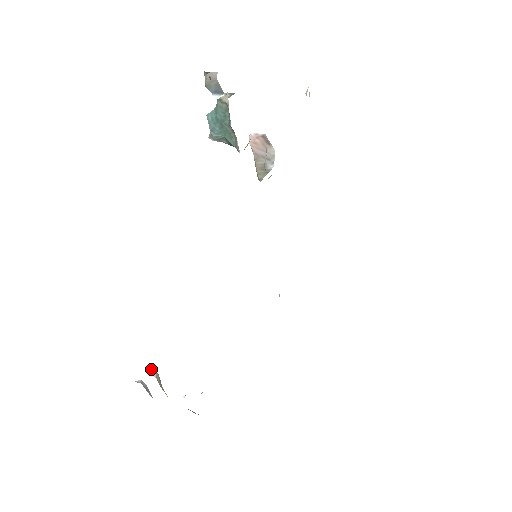
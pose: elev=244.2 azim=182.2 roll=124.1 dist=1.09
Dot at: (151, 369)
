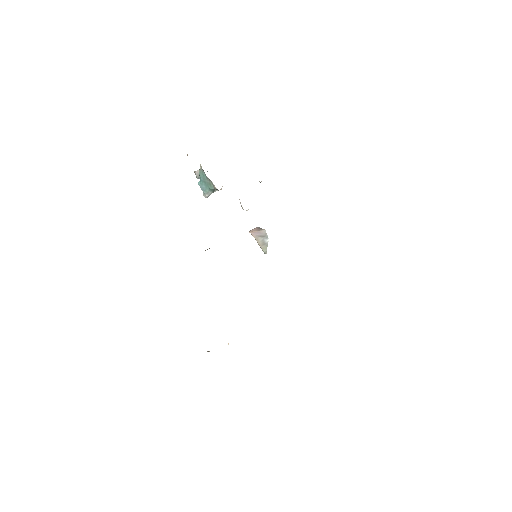
Dot at: occluded
